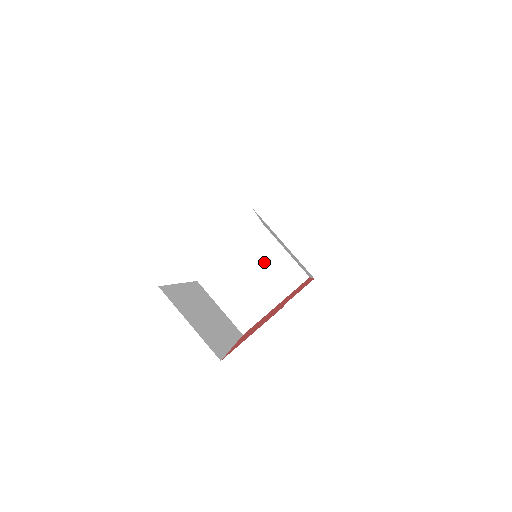
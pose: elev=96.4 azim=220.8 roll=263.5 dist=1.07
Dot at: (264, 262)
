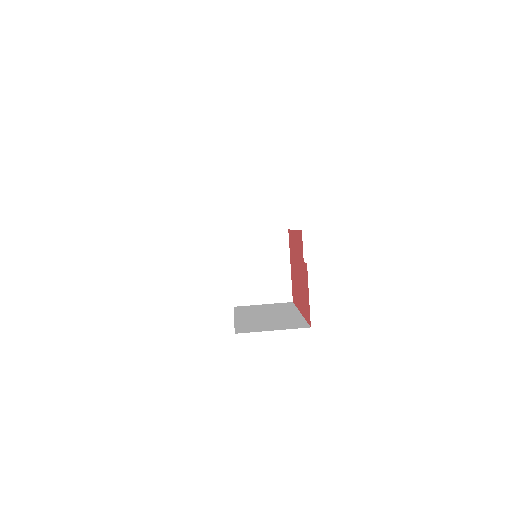
Dot at: (255, 252)
